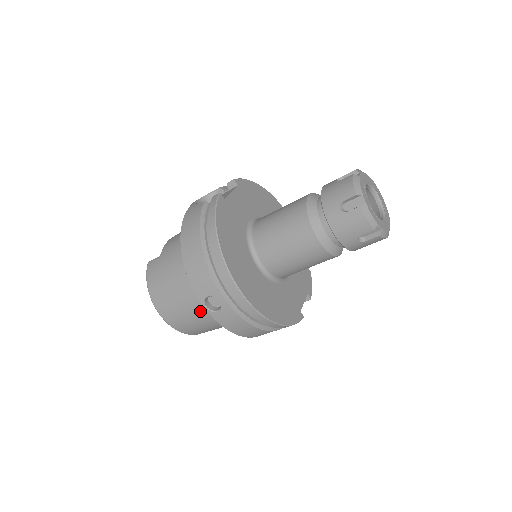
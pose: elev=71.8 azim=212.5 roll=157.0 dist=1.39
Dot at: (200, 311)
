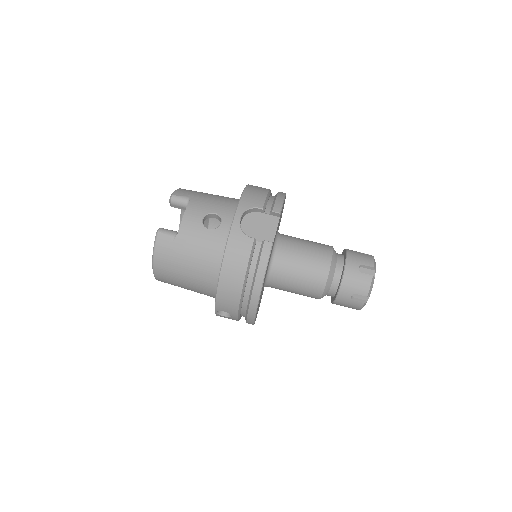
Dot at: (198, 292)
